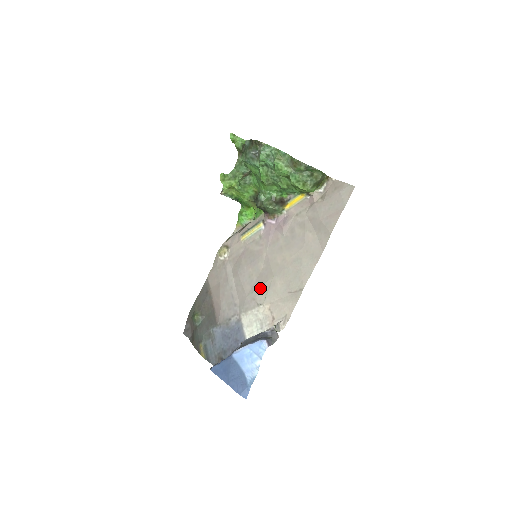
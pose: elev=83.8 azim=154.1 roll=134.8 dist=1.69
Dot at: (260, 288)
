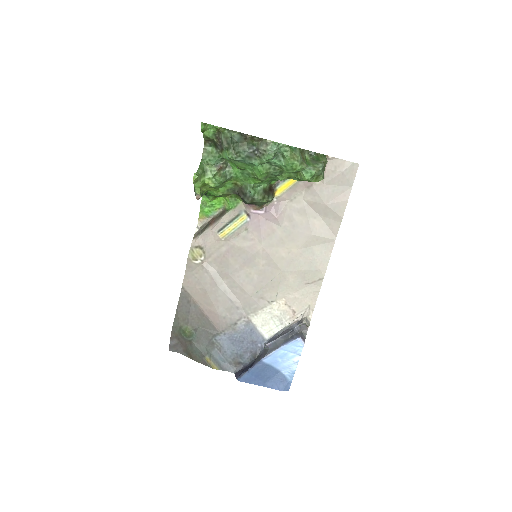
Dot at: (267, 286)
